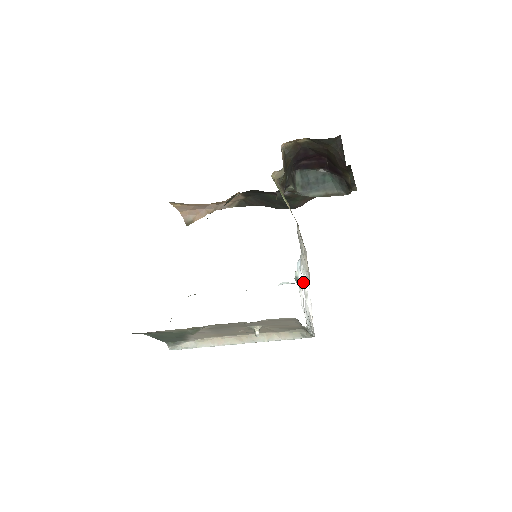
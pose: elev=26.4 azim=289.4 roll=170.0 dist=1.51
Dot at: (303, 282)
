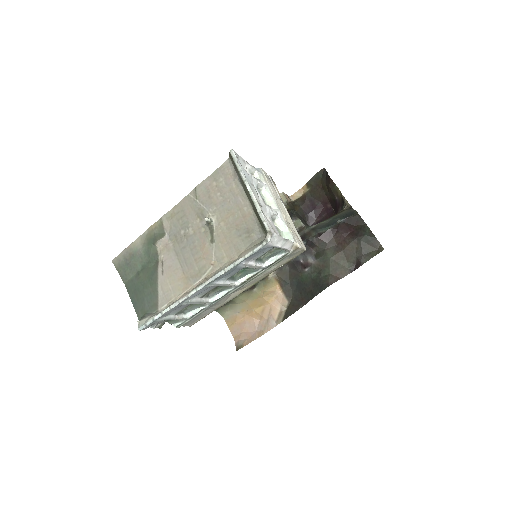
Dot at: (258, 179)
